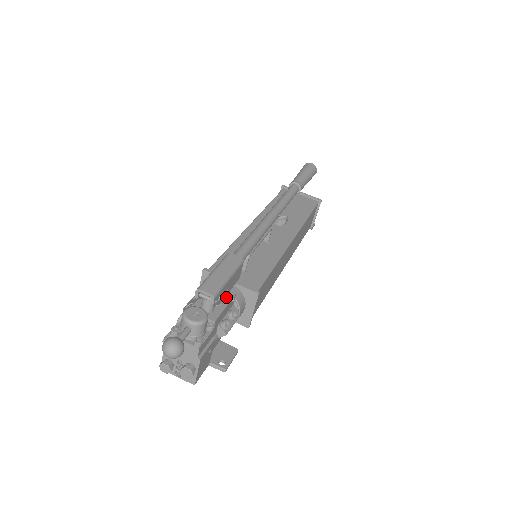
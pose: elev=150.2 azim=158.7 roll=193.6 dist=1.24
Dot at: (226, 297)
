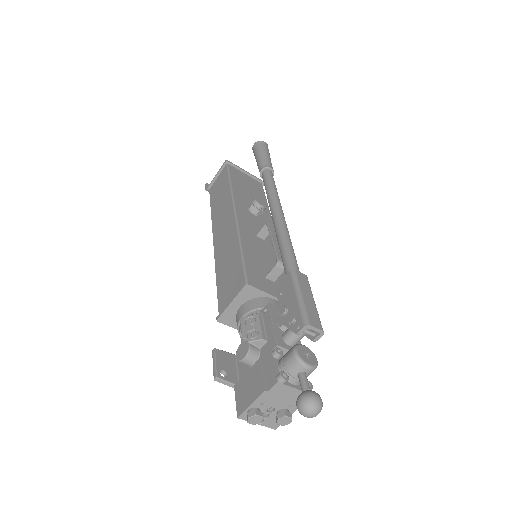
Dot at: occluded
